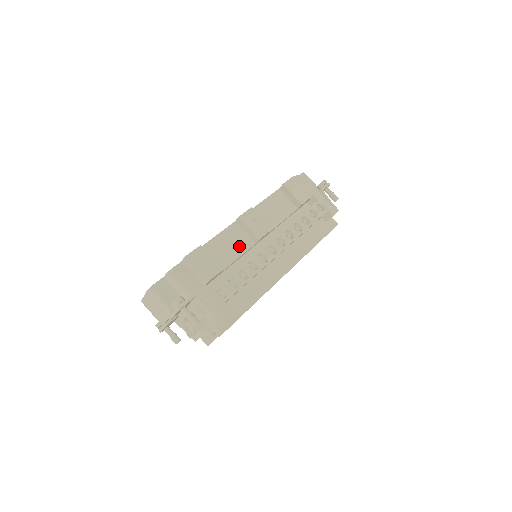
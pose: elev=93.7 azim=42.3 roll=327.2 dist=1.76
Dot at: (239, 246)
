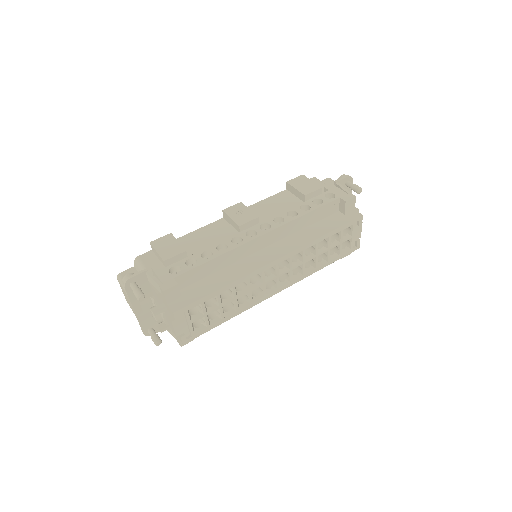
Dot at: (219, 236)
